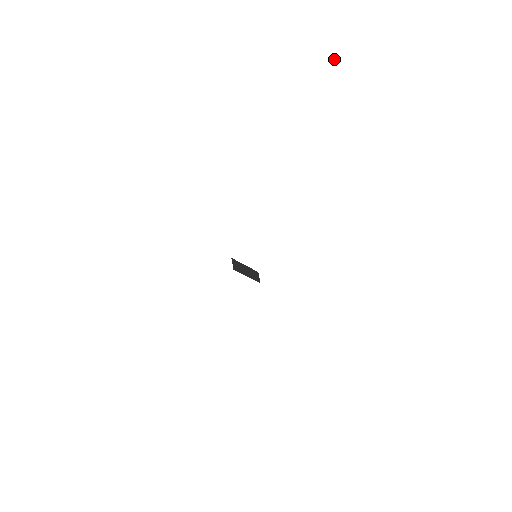
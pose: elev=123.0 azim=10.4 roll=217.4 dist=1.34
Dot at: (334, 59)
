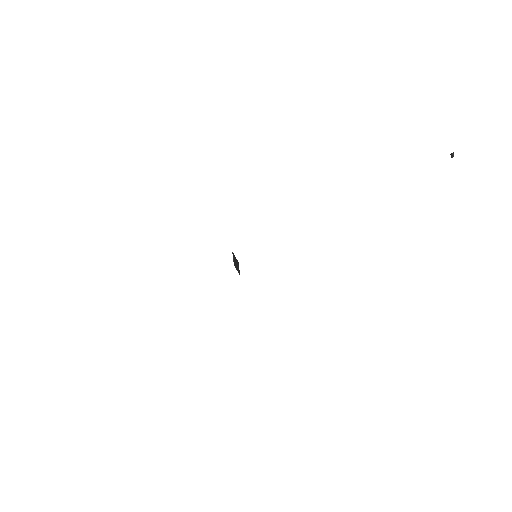
Dot at: occluded
